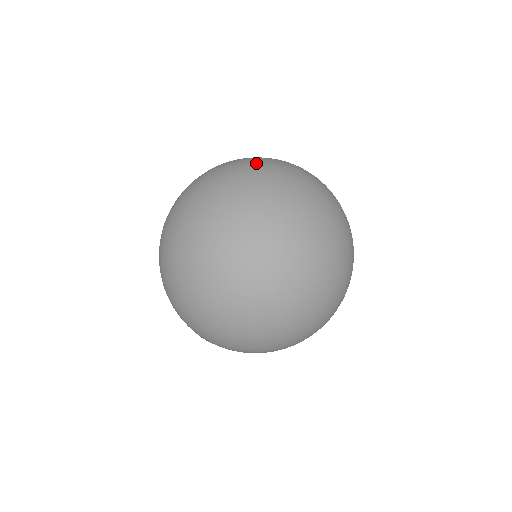
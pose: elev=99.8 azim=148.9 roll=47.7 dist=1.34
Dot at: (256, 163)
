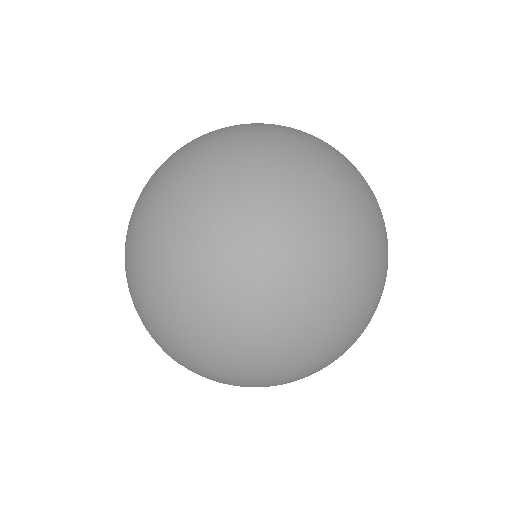
Dot at: (288, 127)
